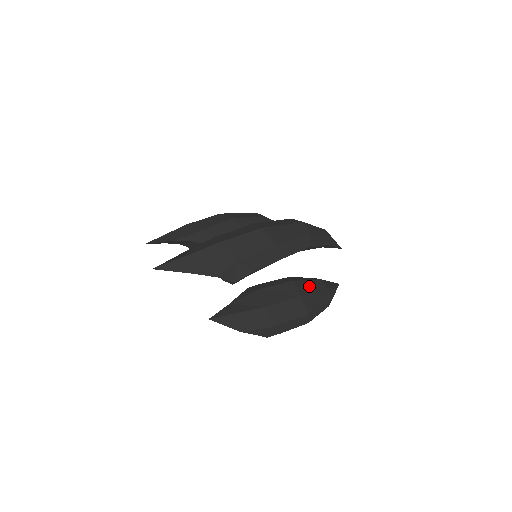
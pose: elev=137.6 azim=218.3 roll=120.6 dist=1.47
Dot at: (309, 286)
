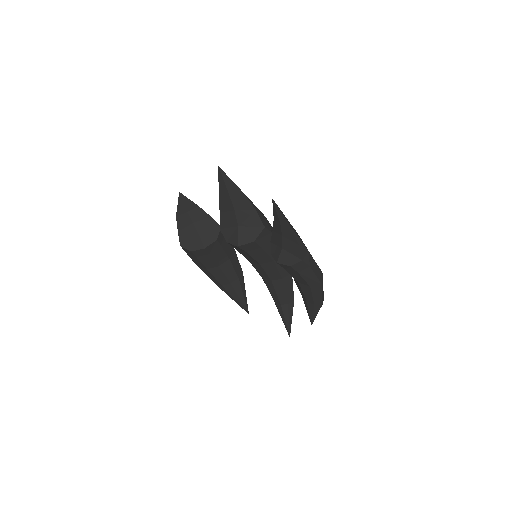
Dot at: occluded
